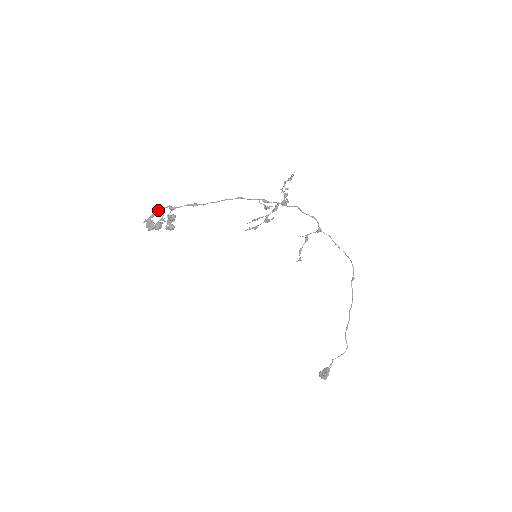
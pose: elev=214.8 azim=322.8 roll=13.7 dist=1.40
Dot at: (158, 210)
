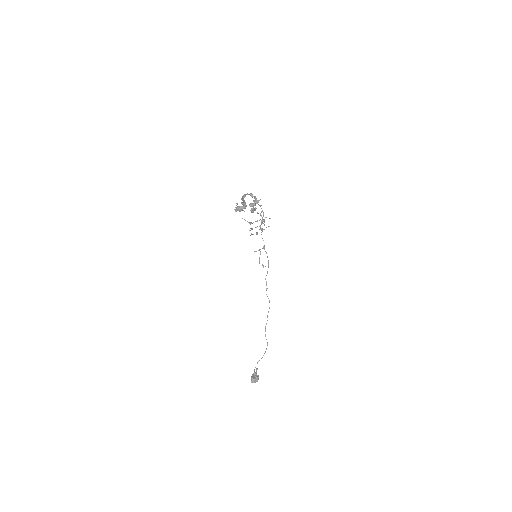
Dot at: (246, 194)
